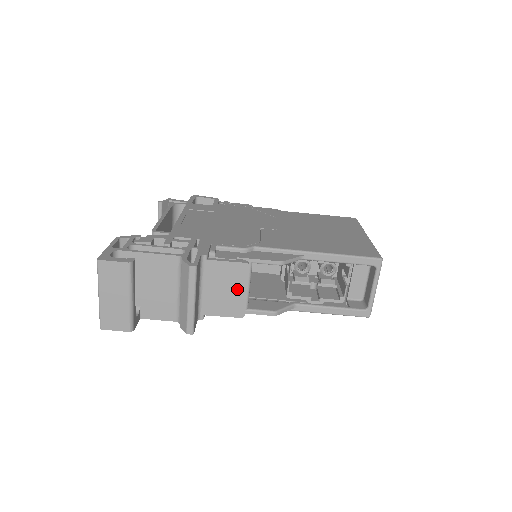
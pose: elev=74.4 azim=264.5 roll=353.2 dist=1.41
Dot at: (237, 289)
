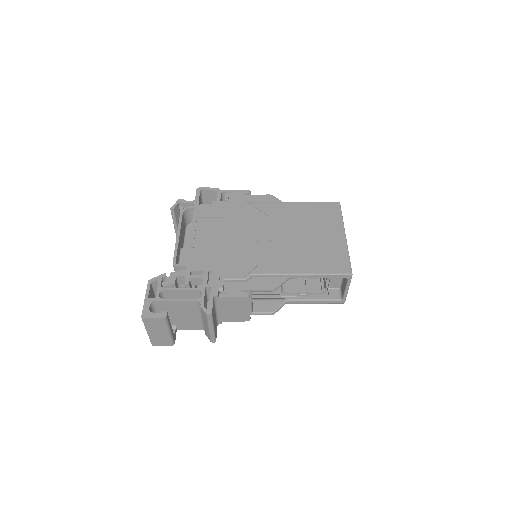
Dot at: (243, 309)
